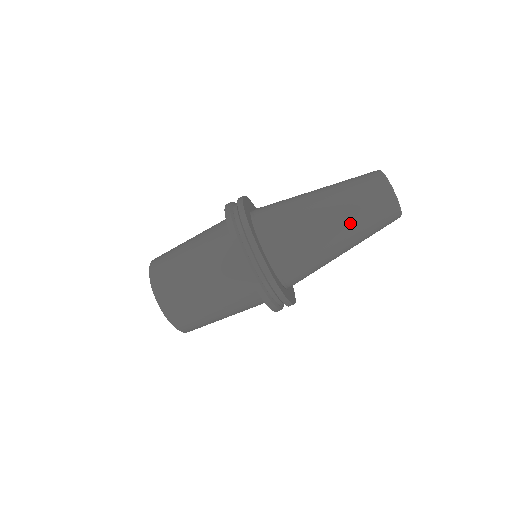
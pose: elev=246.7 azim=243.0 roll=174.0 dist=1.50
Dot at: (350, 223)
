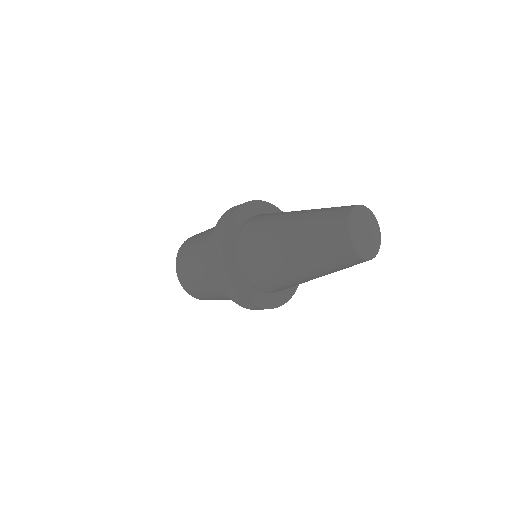
Dot at: (314, 267)
